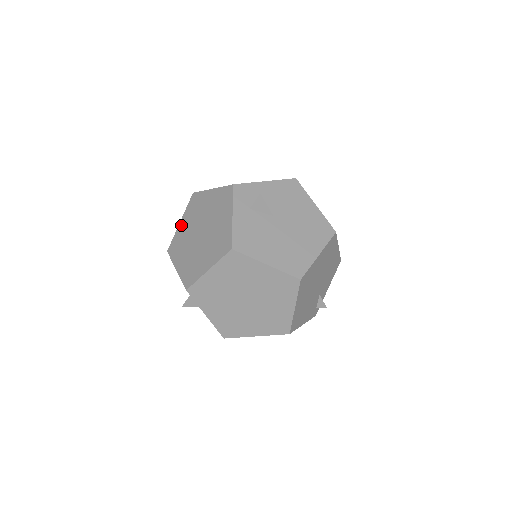
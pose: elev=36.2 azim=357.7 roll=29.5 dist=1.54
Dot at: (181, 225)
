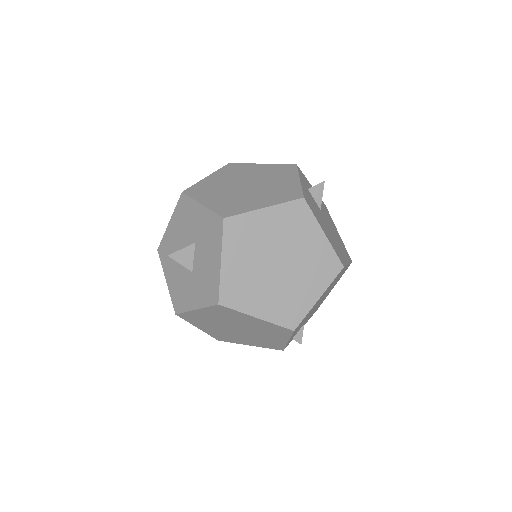
Dot at: (210, 178)
